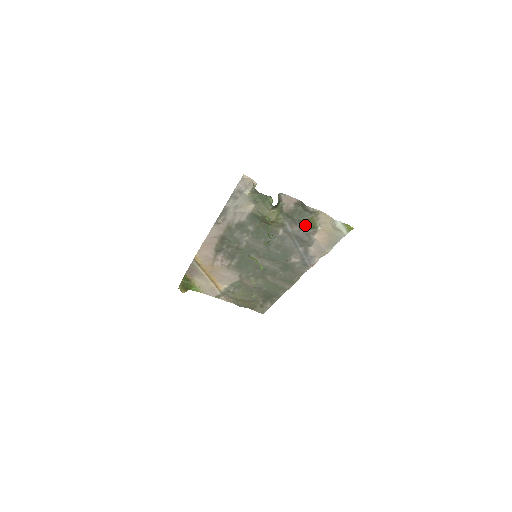
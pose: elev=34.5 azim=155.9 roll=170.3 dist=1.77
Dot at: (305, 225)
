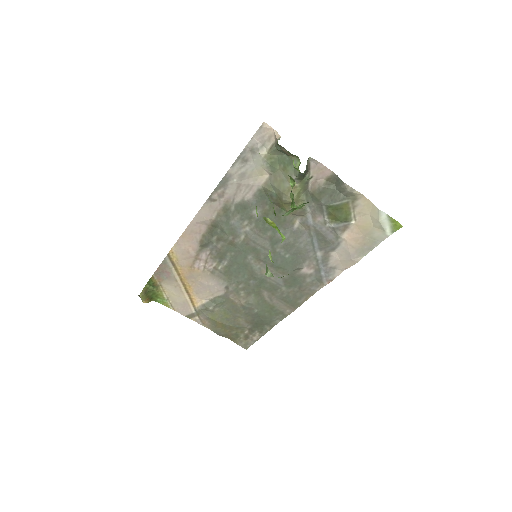
Dot at: (334, 215)
